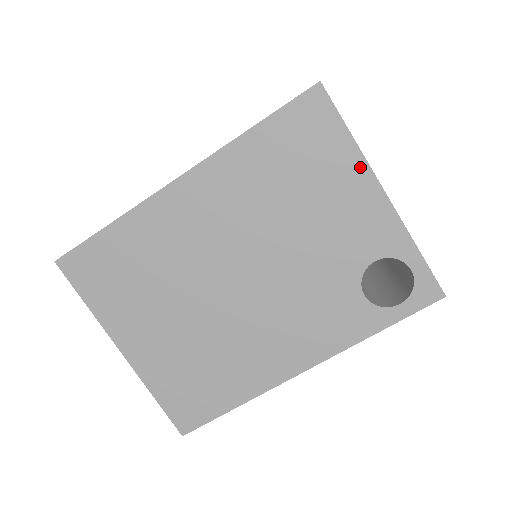
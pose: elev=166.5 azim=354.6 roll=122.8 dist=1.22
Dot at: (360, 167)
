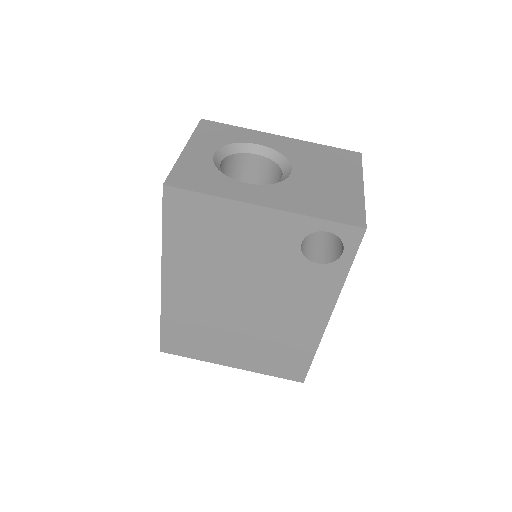
Dot at: (235, 206)
